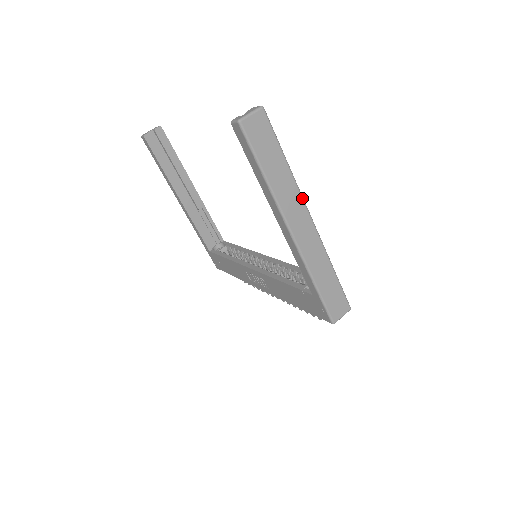
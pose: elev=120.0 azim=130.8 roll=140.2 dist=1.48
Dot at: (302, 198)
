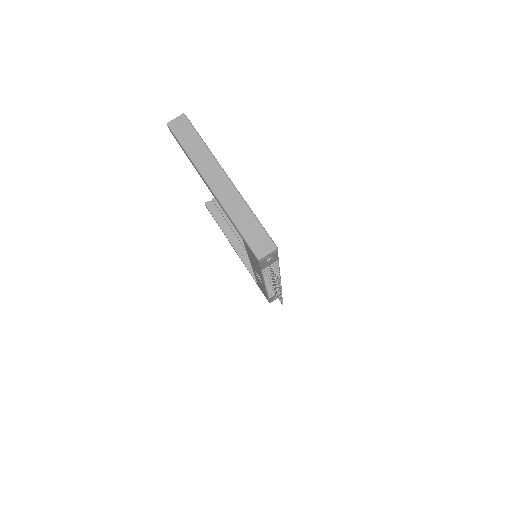
Dot at: (217, 163)
